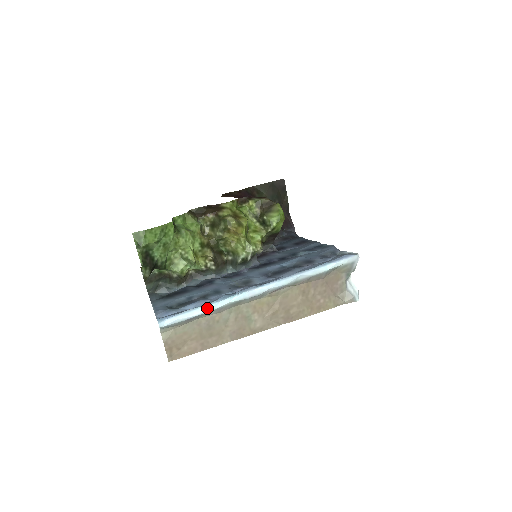
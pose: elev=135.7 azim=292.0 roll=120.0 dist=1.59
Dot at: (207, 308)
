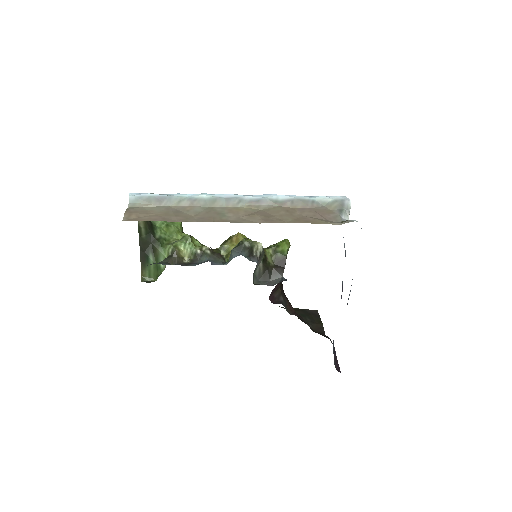
Dot at: (180, 195)
